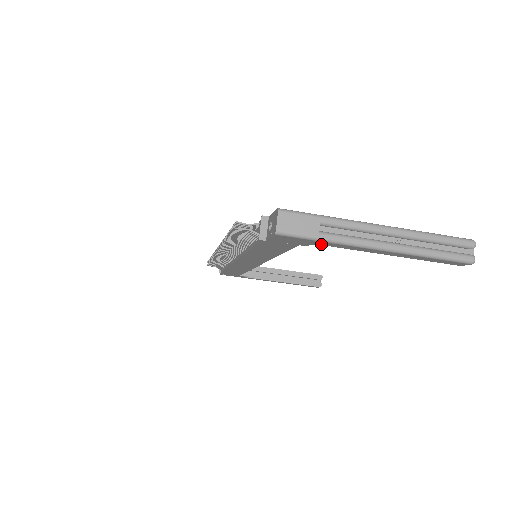
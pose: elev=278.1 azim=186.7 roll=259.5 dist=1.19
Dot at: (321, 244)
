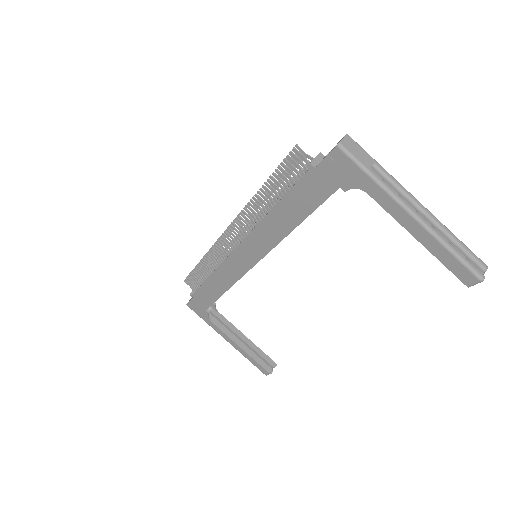
Dot at: (364, 186)
